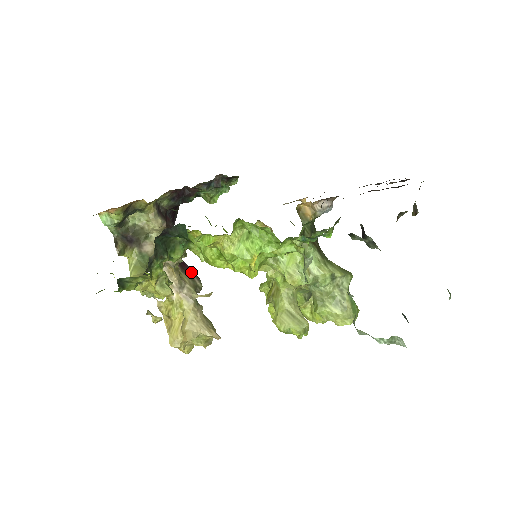
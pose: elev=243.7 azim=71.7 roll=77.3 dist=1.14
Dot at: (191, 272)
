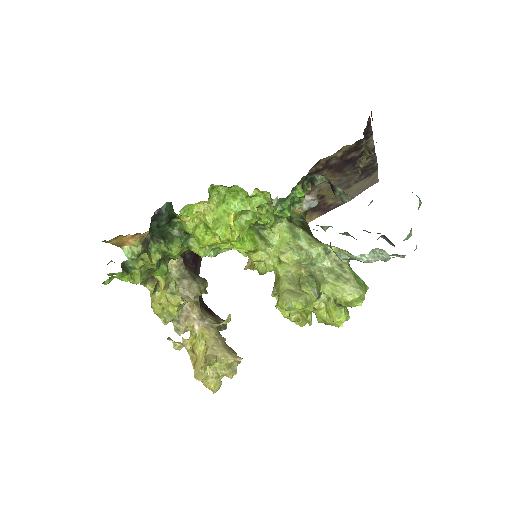
Dot at: (216, 316)
